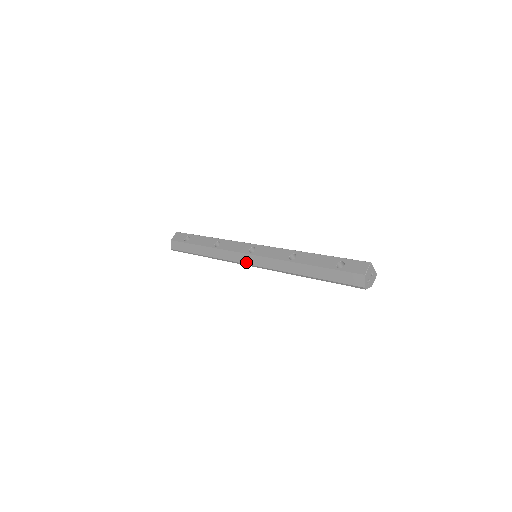
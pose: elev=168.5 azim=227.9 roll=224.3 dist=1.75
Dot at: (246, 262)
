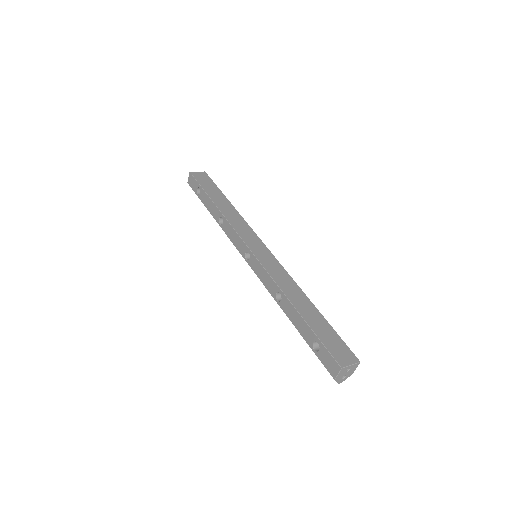
Dot at: occluded
